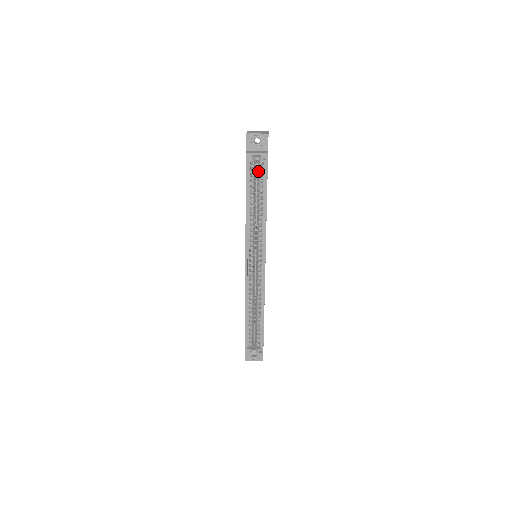
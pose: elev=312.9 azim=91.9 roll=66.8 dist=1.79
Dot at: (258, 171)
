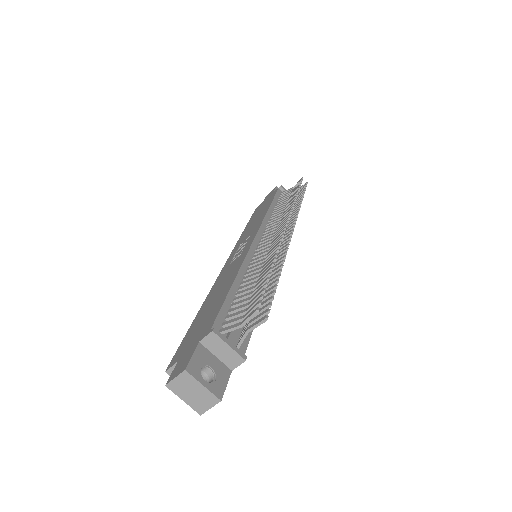
Dot at: occluded
